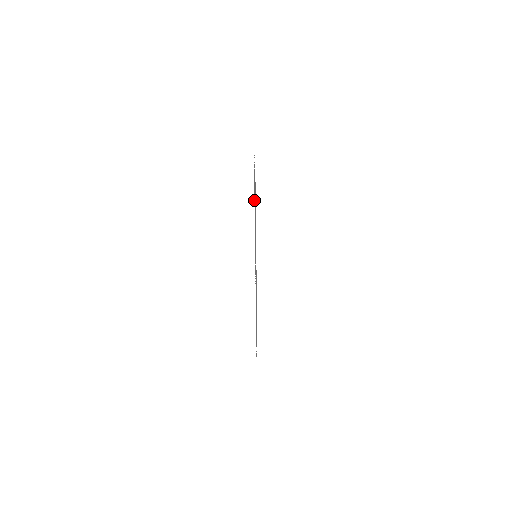
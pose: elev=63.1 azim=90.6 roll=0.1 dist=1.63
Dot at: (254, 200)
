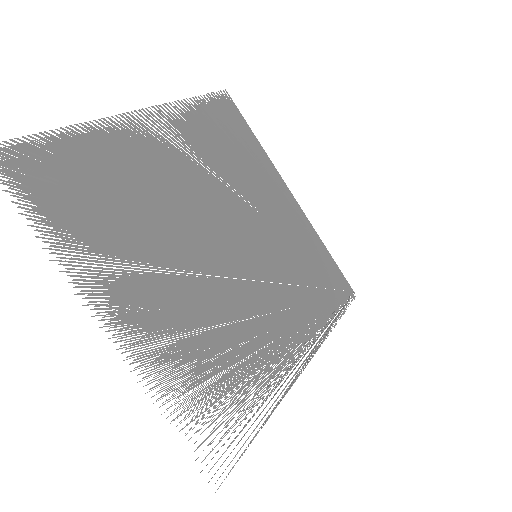
Dot at: (12, 174)
